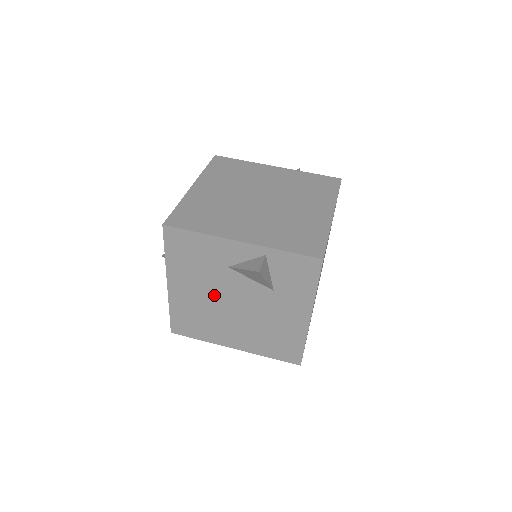
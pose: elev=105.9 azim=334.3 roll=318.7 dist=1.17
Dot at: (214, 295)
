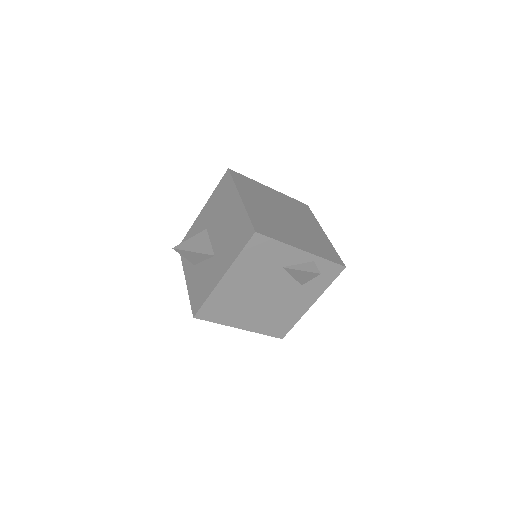
Dot at: (256, 287)
